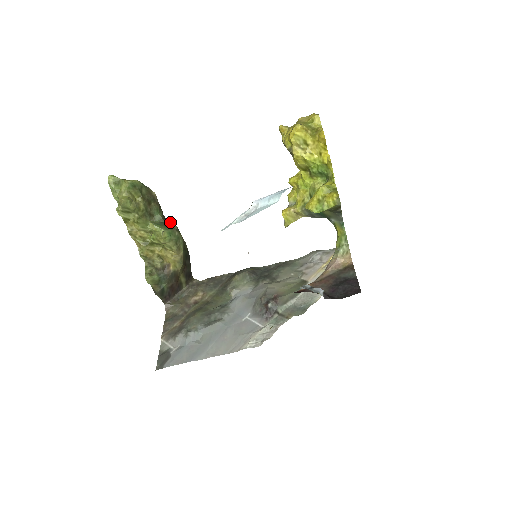
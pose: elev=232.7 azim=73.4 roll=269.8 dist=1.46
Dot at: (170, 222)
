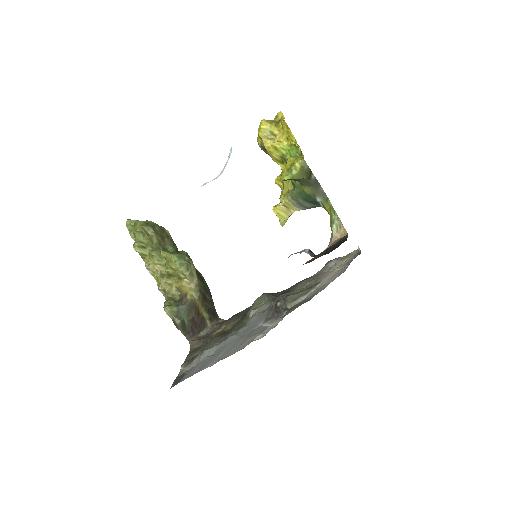
Dot at: (181, 251)
